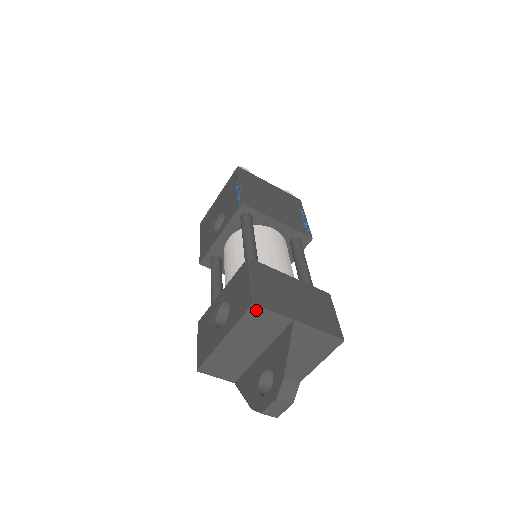
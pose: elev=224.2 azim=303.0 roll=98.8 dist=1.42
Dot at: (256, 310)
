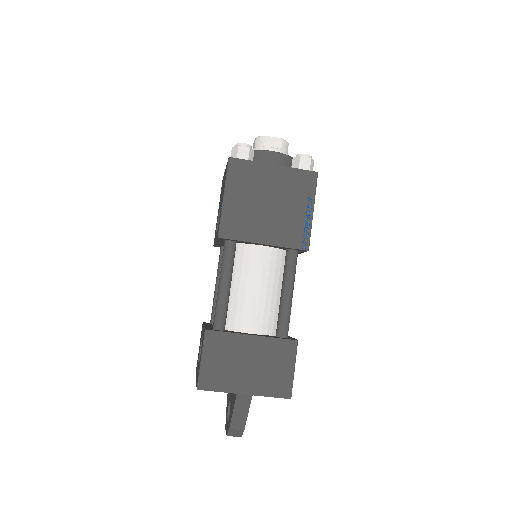
Dot at: (203, 389)
